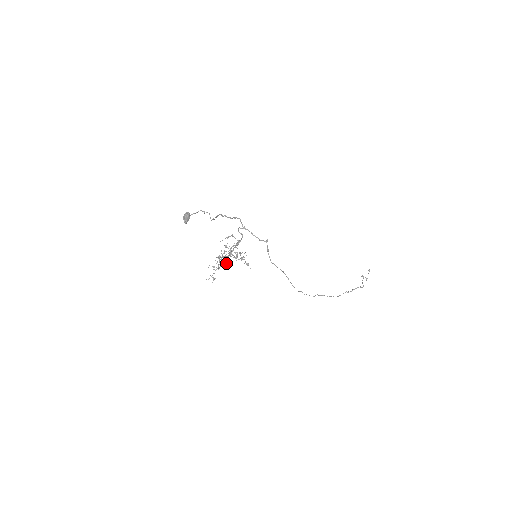
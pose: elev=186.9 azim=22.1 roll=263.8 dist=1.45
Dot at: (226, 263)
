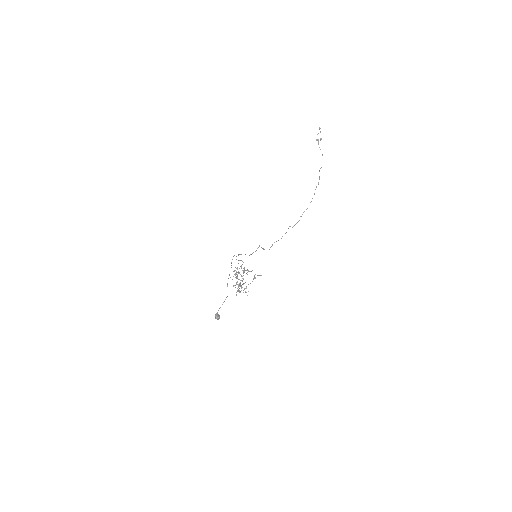
Dot at: occluded
